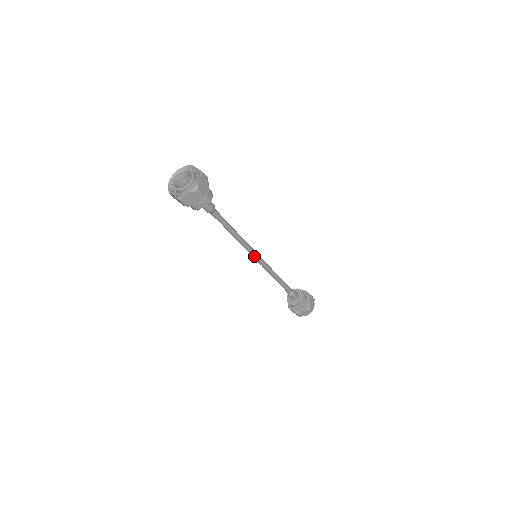
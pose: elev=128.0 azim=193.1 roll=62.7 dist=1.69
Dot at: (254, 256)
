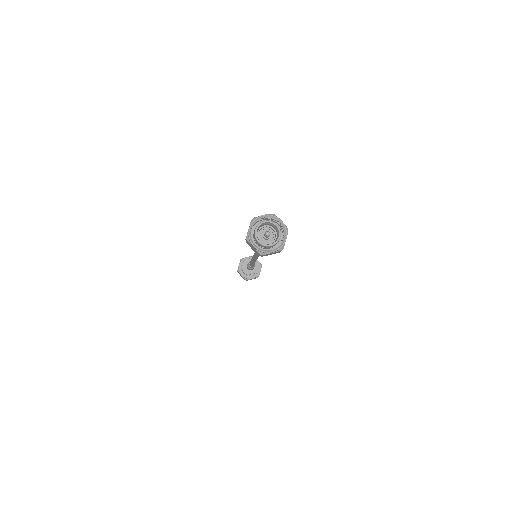
Dot at: (256, 258)
